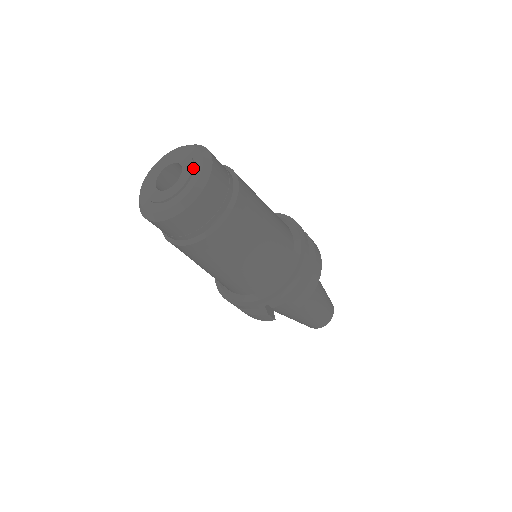
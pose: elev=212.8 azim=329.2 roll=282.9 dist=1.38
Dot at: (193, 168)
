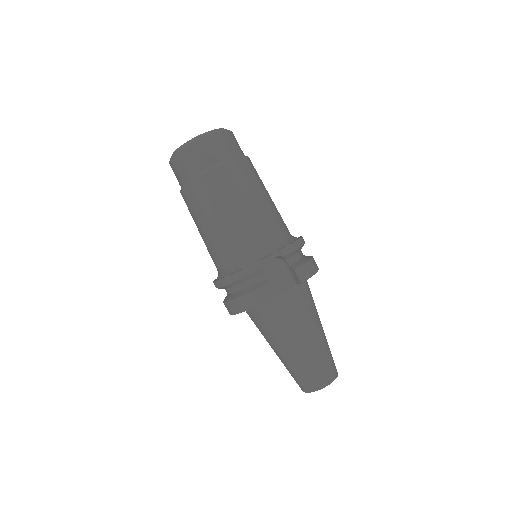
Dot at: occluded
